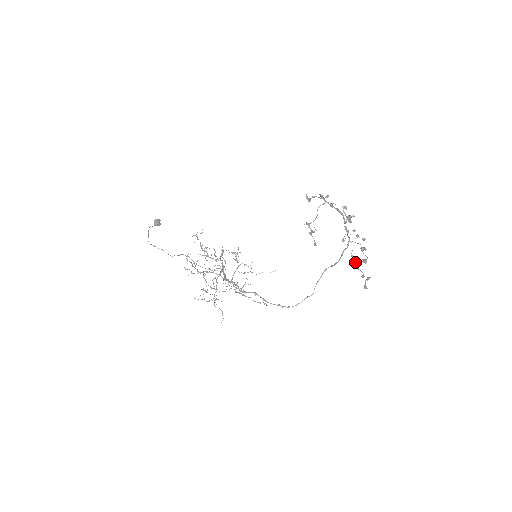
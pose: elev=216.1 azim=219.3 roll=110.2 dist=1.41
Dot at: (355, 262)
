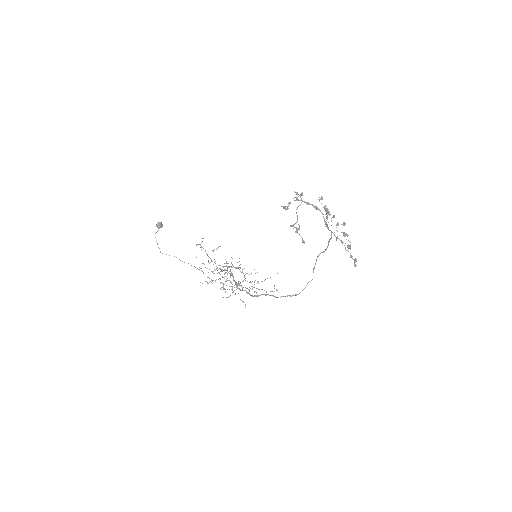
Dot at: occluded
